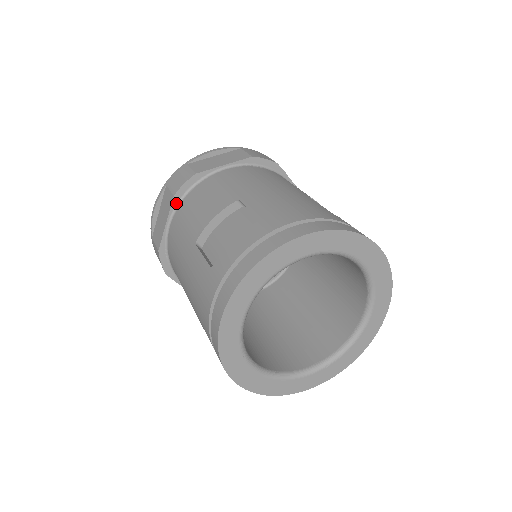
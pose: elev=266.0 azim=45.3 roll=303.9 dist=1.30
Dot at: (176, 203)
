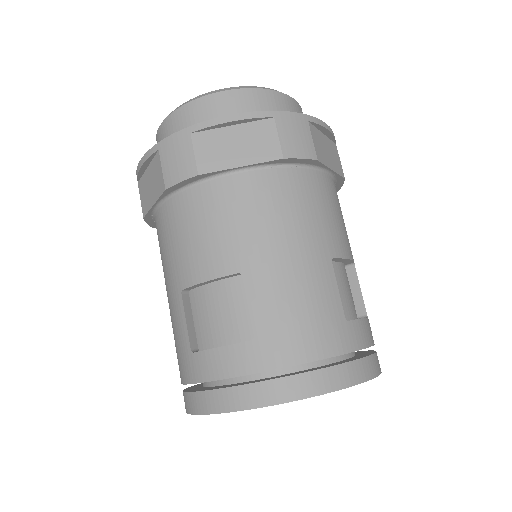
Dot at: (168, 193)
